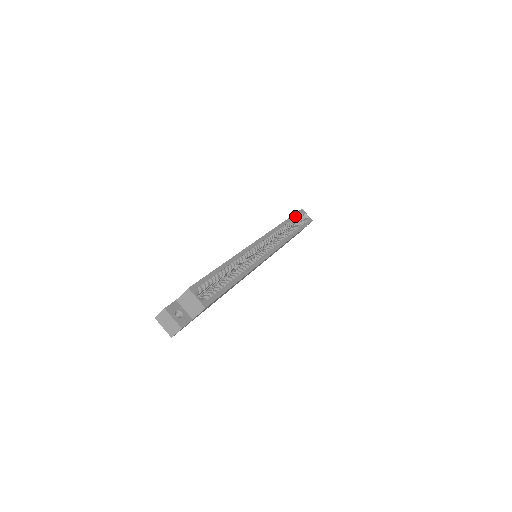
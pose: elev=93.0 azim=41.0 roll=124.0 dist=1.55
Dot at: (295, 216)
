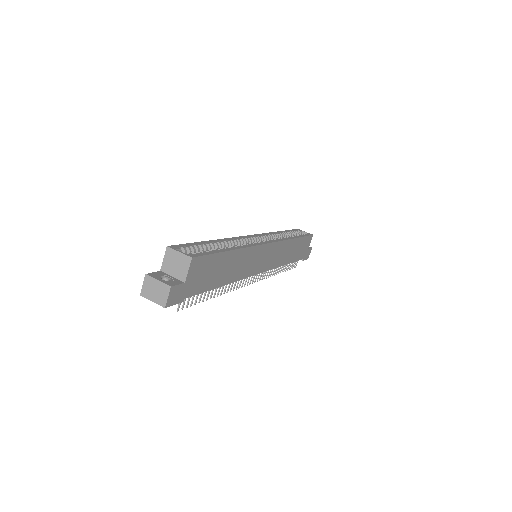
Dot at: (291, 231)
